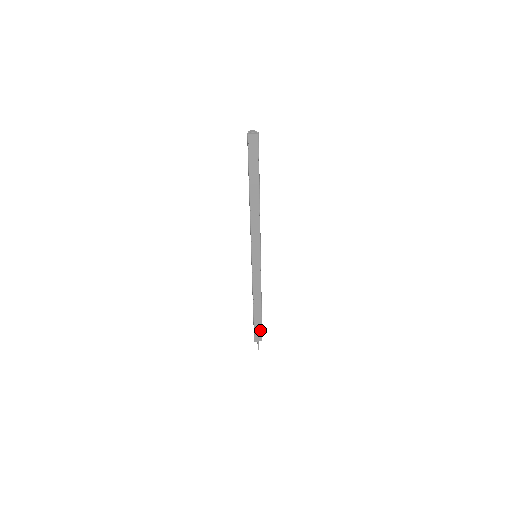
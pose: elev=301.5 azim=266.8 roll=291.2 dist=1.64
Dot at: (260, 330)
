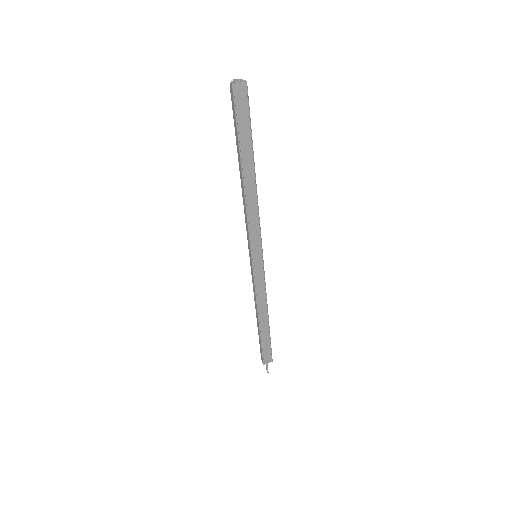
Dot at: (269, 349)
